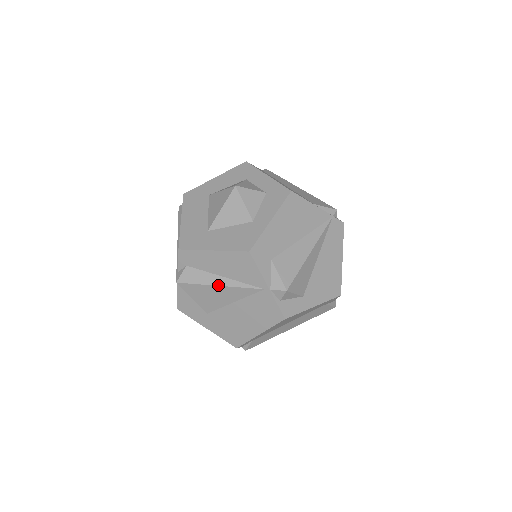
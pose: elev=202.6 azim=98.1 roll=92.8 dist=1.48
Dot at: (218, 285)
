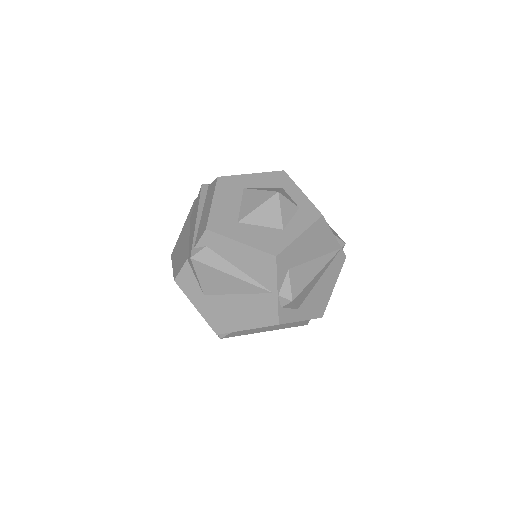
Dot at: (231, 274)
